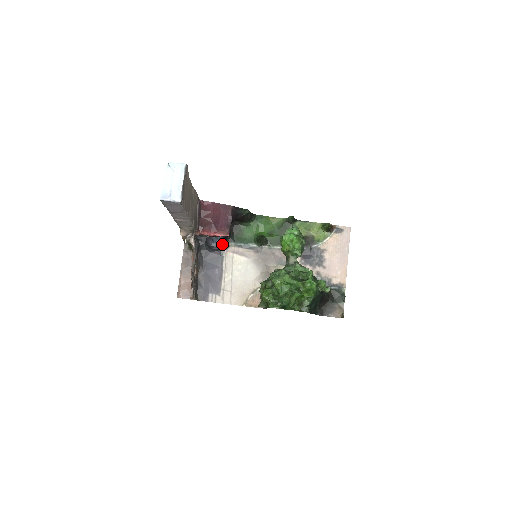
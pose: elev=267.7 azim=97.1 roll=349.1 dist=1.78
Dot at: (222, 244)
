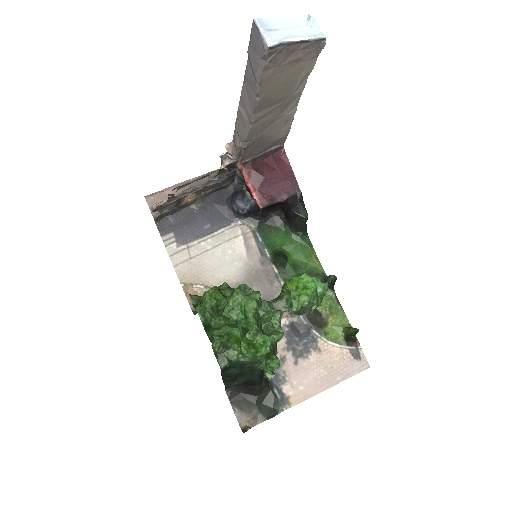
Dot at: (245, 211)
